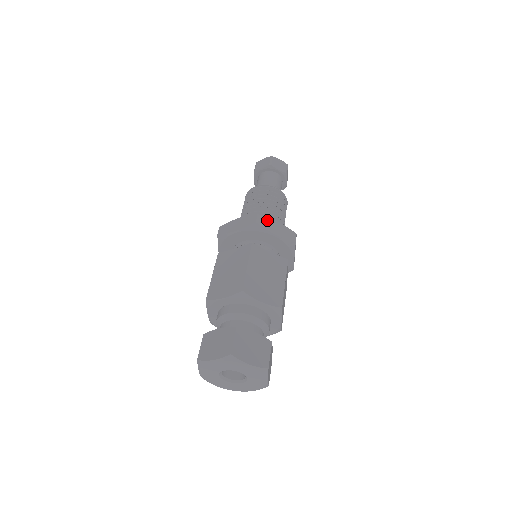
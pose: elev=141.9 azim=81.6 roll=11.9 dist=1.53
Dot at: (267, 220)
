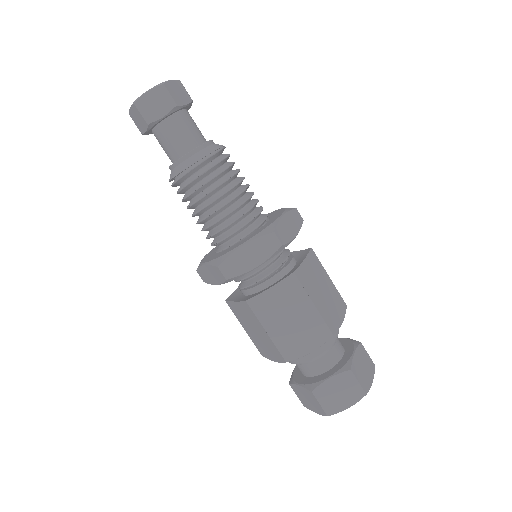
Dot at: (281, 227)
